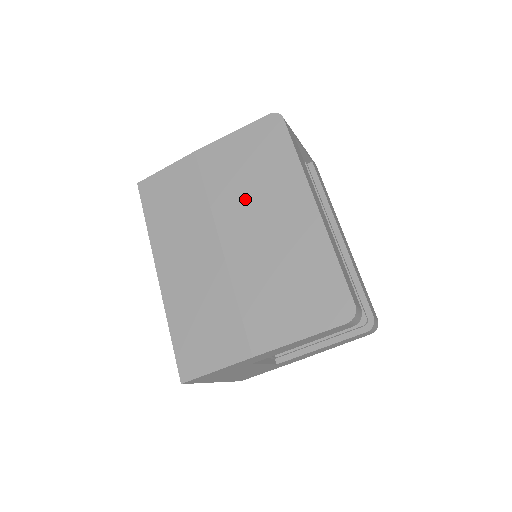
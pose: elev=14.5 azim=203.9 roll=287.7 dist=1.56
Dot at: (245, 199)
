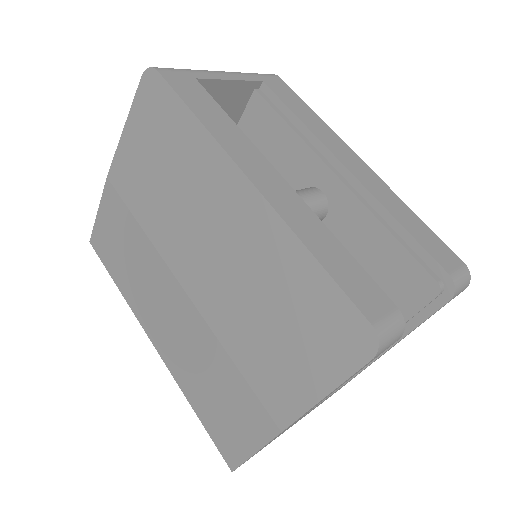
Dot at: (176, 215)
